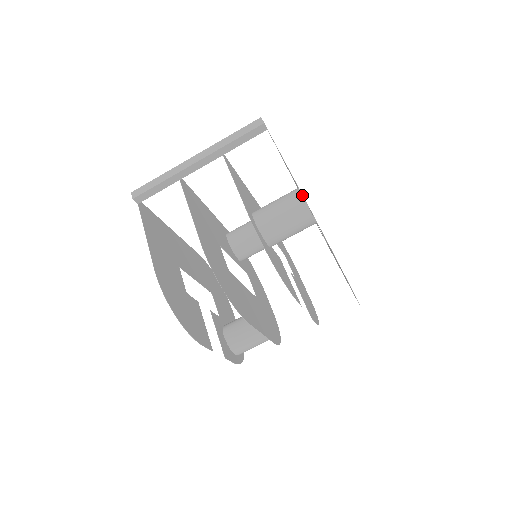
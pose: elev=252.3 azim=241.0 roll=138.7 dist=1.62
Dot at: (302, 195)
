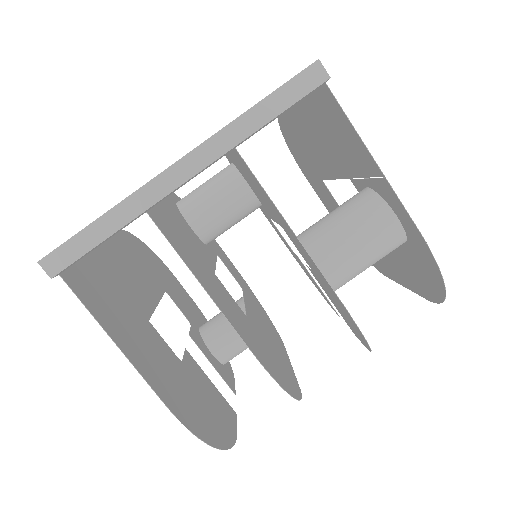
Dot at: (406, 226)
